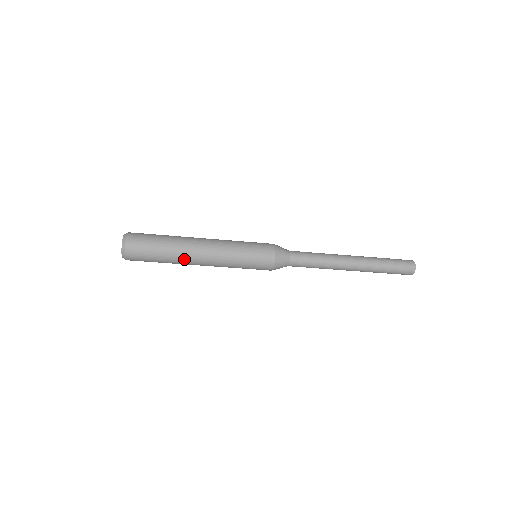
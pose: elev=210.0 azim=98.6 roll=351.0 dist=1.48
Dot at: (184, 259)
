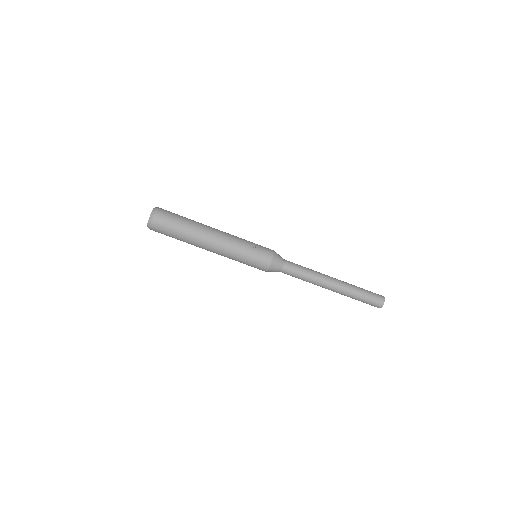
Dot at: (203, 226)
